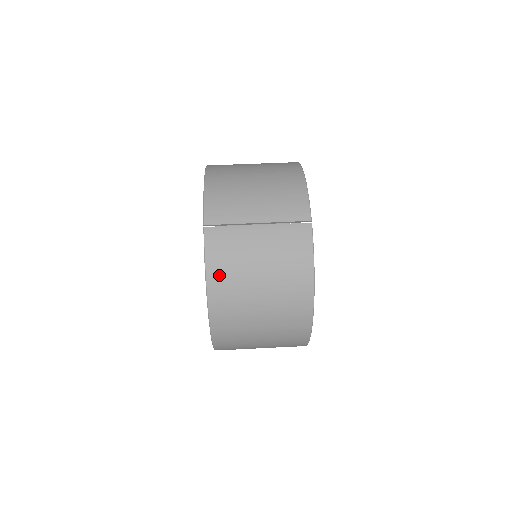
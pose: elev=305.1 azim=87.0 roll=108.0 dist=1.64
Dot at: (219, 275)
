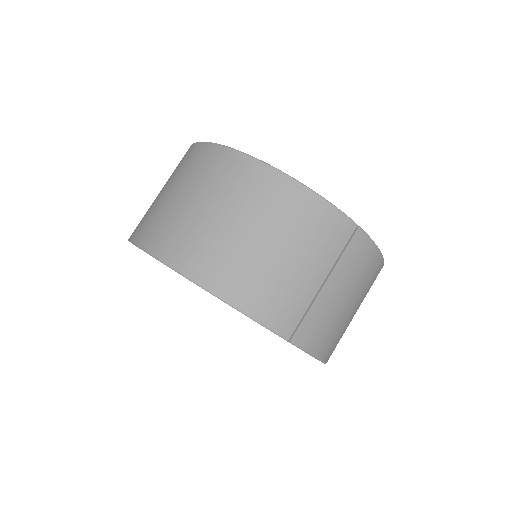
Dot at: (327, 347)
